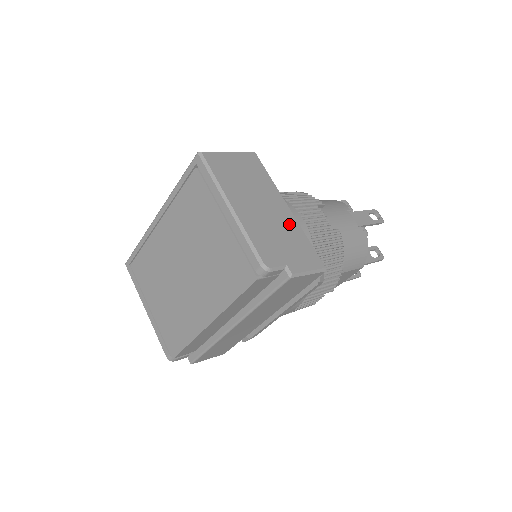
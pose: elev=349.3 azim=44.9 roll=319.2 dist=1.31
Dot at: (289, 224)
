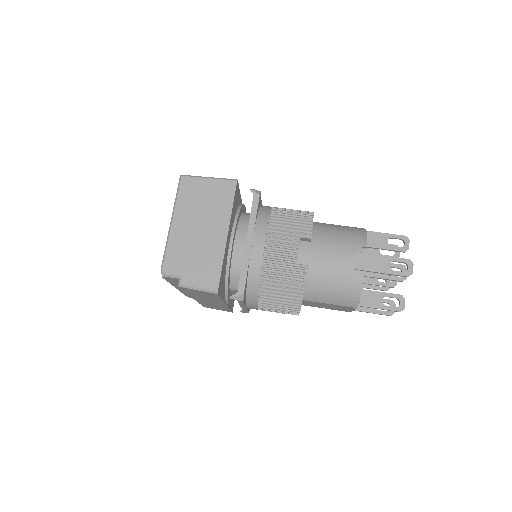
Dot at: (214, 248)
